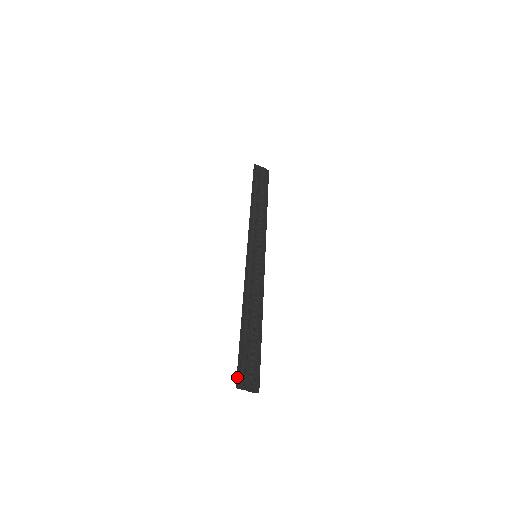
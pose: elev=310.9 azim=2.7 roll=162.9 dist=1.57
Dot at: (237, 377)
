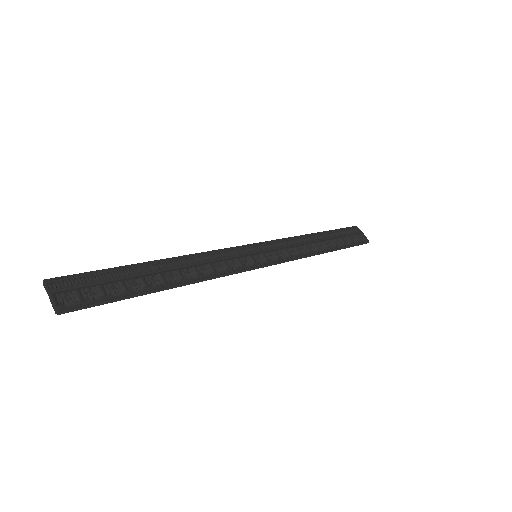
Dot at: occluded
